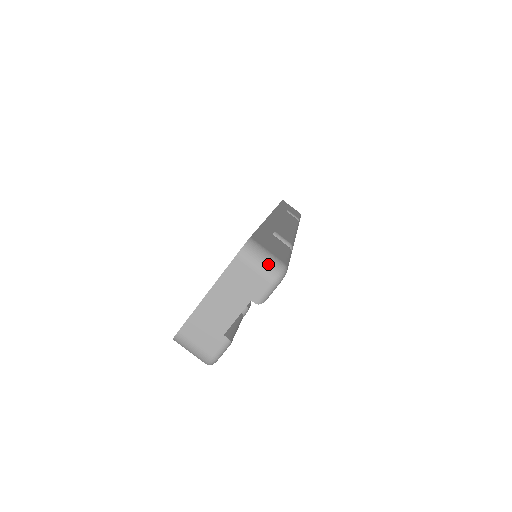
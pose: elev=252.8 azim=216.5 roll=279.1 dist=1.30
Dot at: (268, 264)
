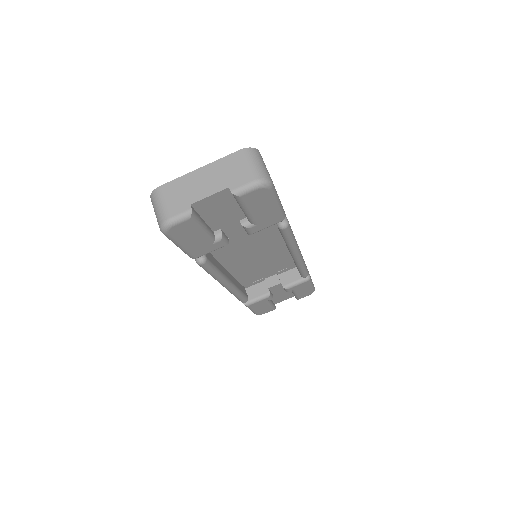
Dot at: (260, 168)
